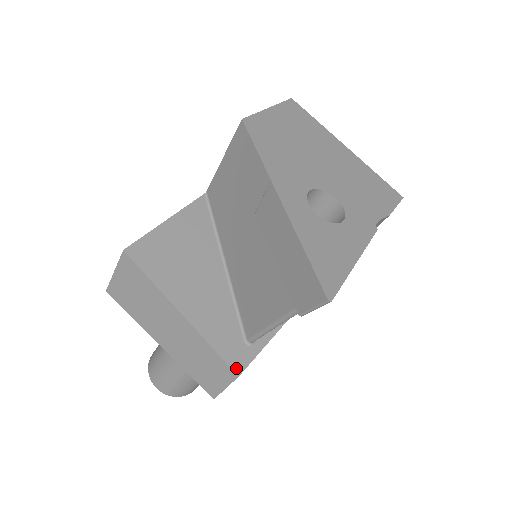
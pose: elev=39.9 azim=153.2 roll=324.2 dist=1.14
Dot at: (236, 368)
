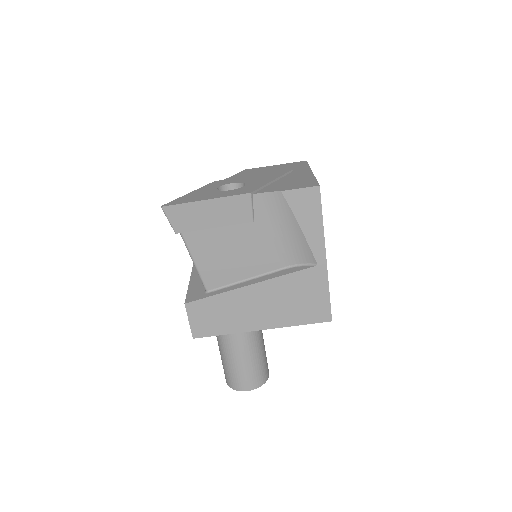
Dot at: (188, 300)
